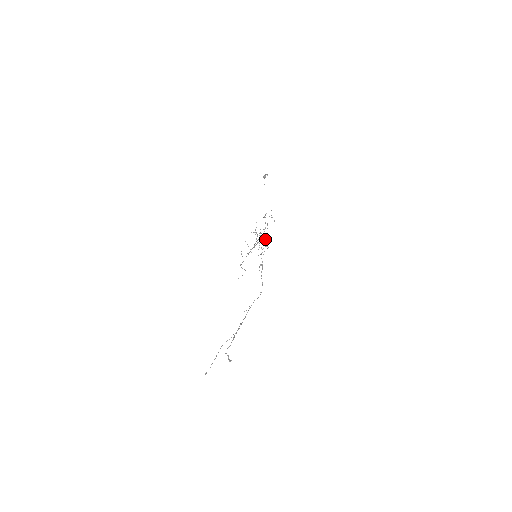
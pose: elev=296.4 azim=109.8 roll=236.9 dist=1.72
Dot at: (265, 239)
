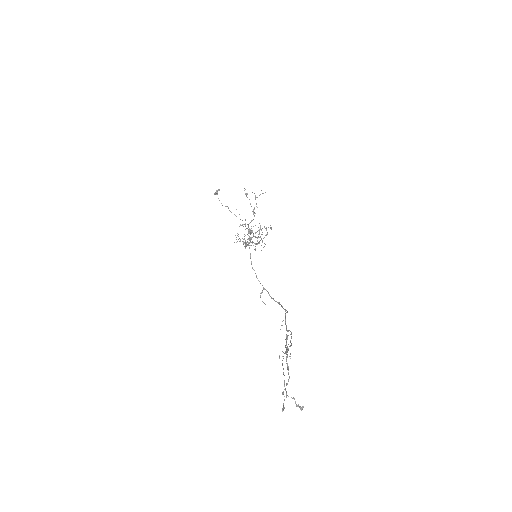
Dot at: (258, 230)
